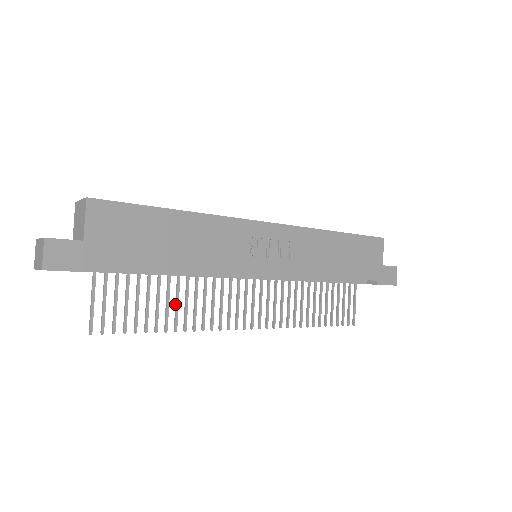
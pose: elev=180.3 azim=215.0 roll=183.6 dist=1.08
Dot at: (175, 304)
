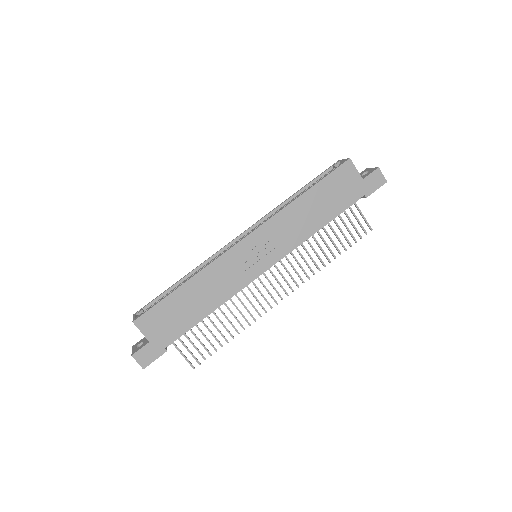
Dot at: occluded
